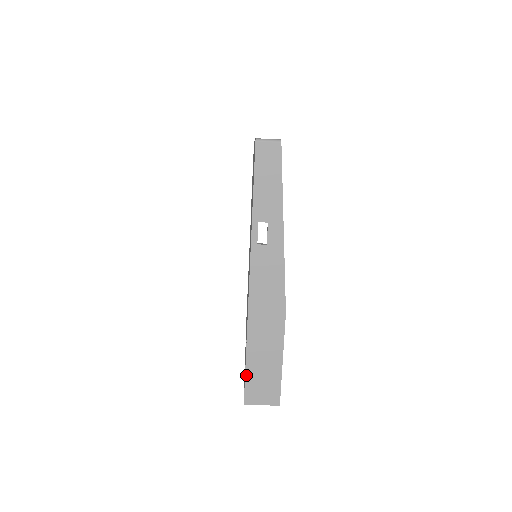
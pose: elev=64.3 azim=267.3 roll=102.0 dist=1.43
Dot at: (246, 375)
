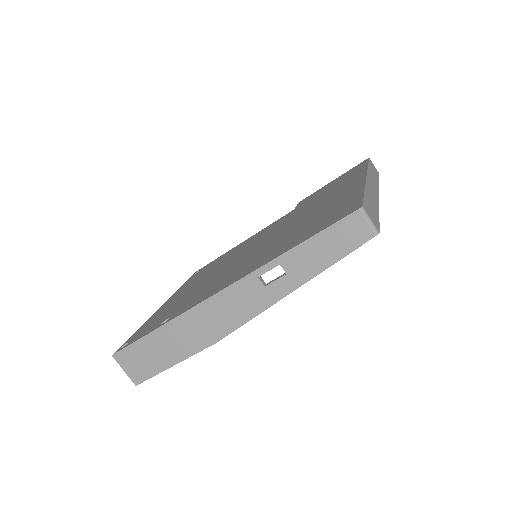
Dot at: (137, 342)
